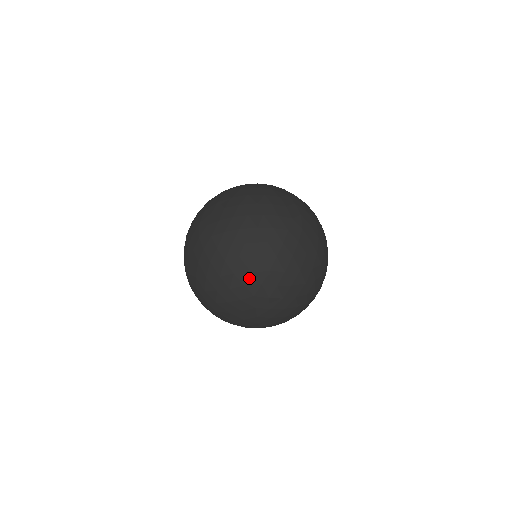
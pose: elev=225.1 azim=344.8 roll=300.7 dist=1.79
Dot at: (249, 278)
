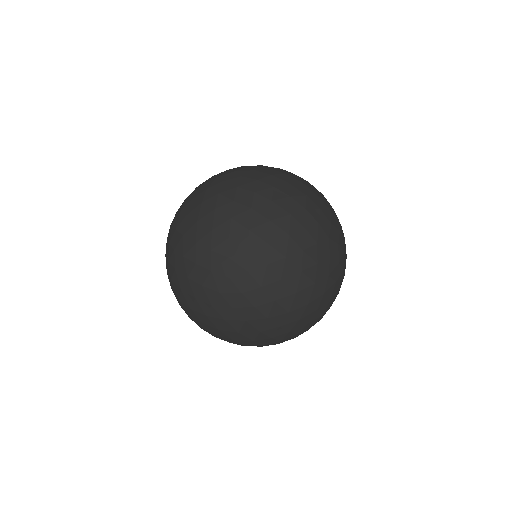
Dot at: (190, 316)
